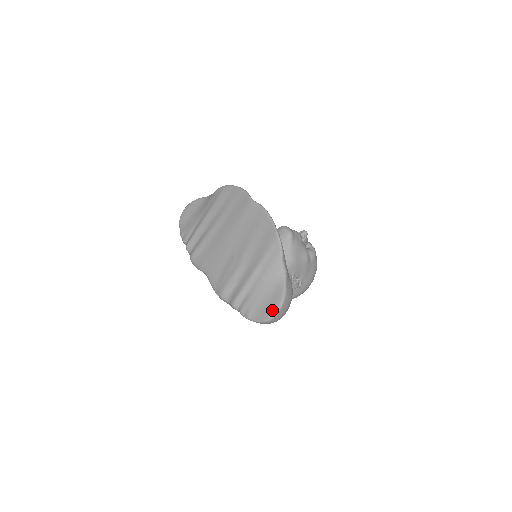
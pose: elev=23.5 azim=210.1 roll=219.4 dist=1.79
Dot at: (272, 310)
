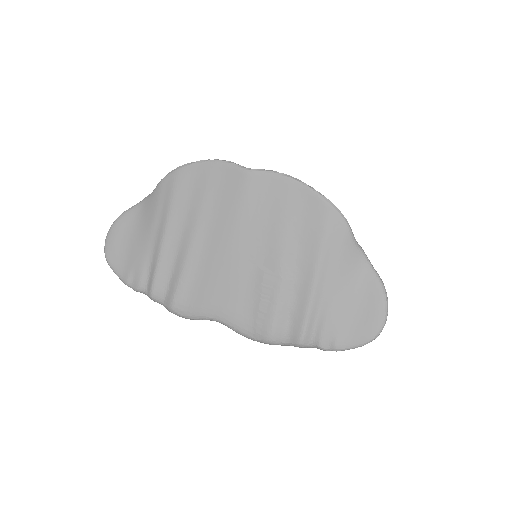
Dot at: (377, 318)
